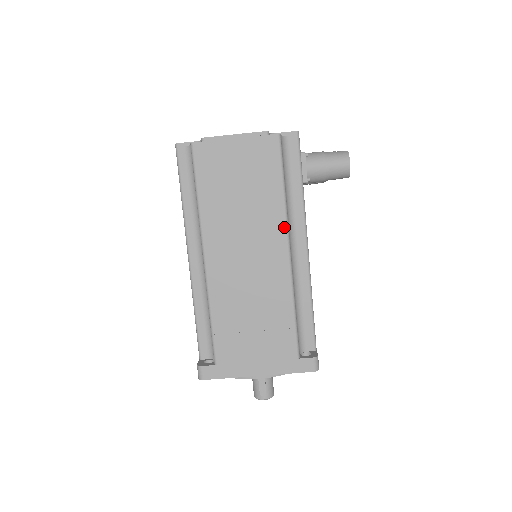
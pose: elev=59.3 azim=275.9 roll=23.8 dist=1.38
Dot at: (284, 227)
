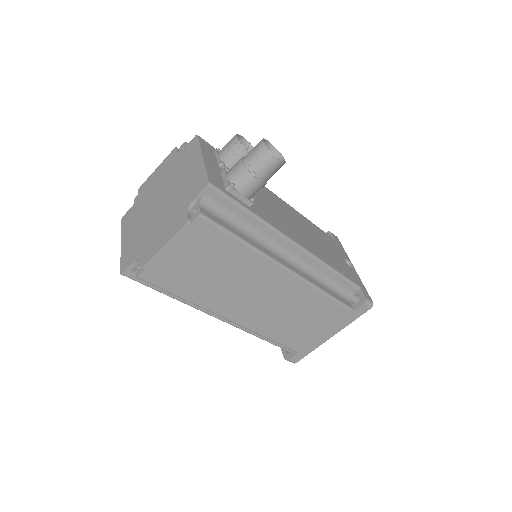
Dot at: (270, 263)
